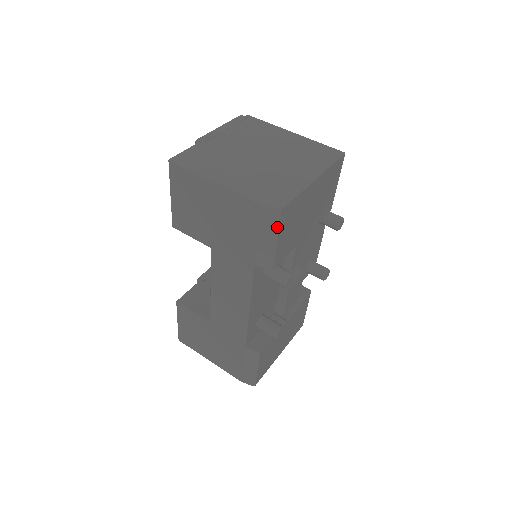
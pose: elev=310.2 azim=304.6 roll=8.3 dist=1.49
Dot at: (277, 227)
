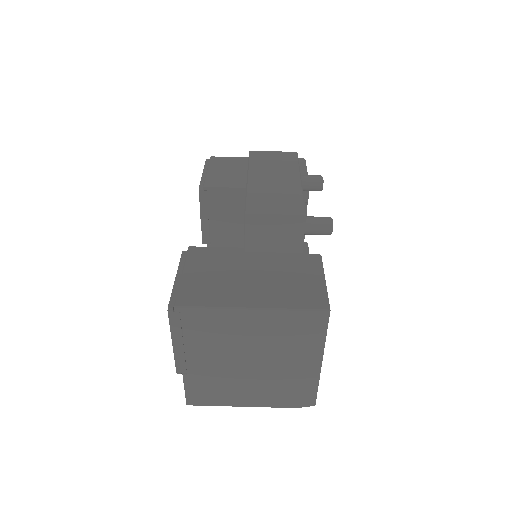
Dot at: occluded
